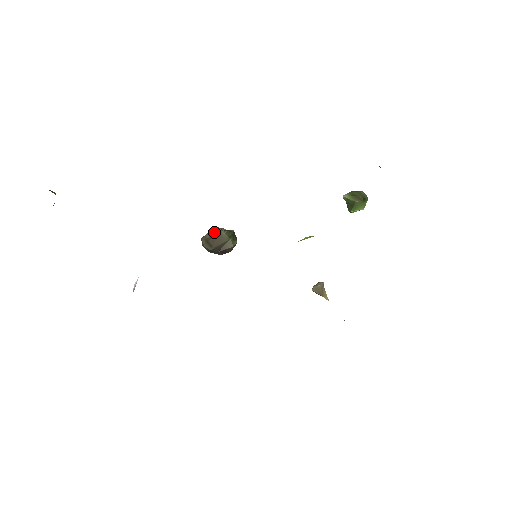
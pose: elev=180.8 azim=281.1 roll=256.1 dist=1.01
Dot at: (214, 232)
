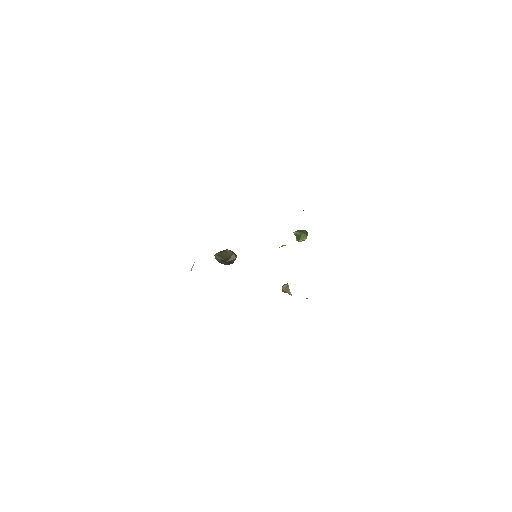
Dot at: (223, 251)
